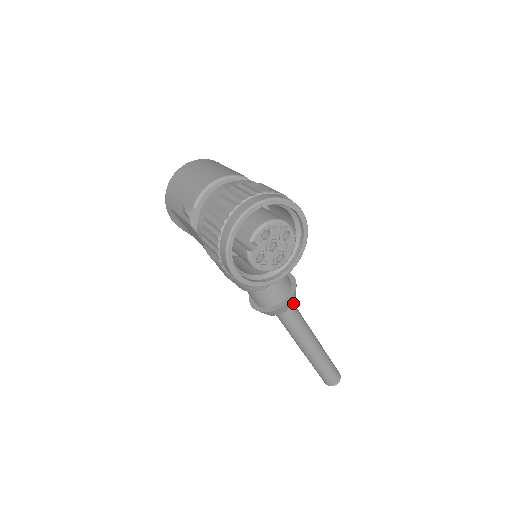
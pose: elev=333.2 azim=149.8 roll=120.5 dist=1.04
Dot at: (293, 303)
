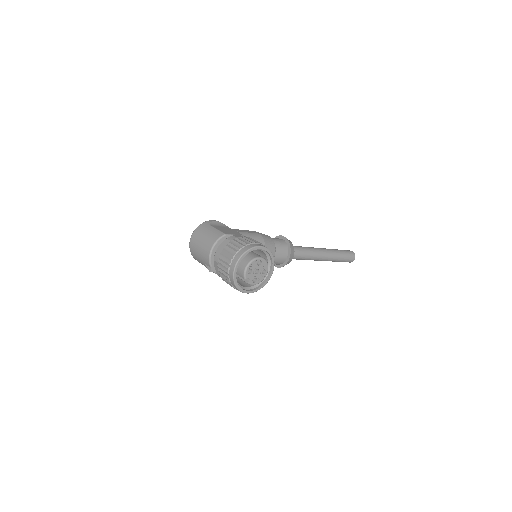
Dot at: occluded
